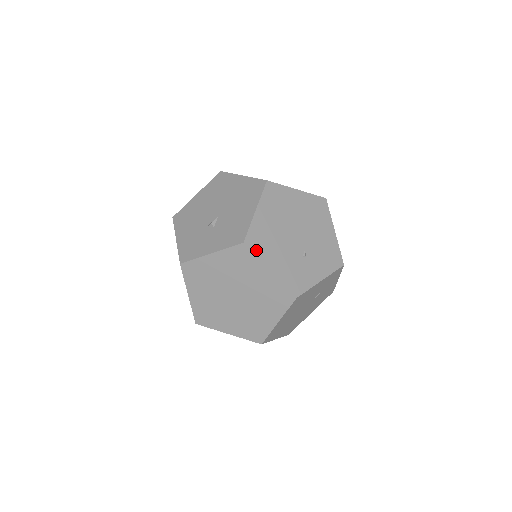
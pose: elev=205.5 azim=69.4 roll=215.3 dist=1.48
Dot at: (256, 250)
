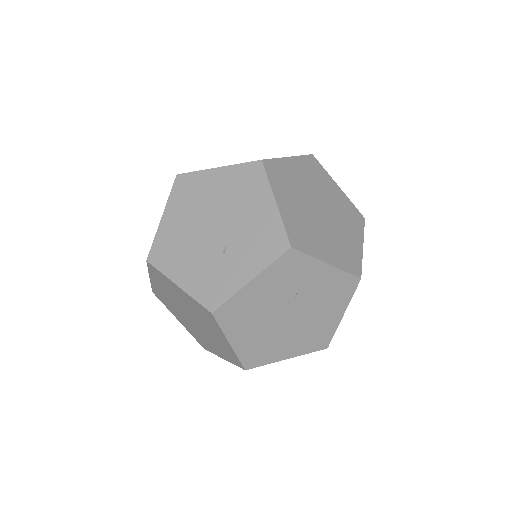
Dot at: (161, 265)
